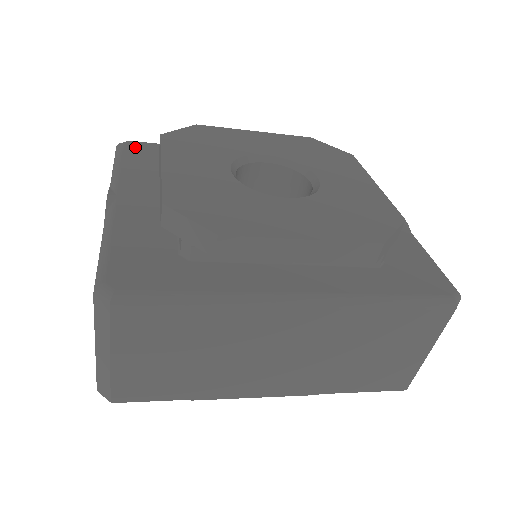
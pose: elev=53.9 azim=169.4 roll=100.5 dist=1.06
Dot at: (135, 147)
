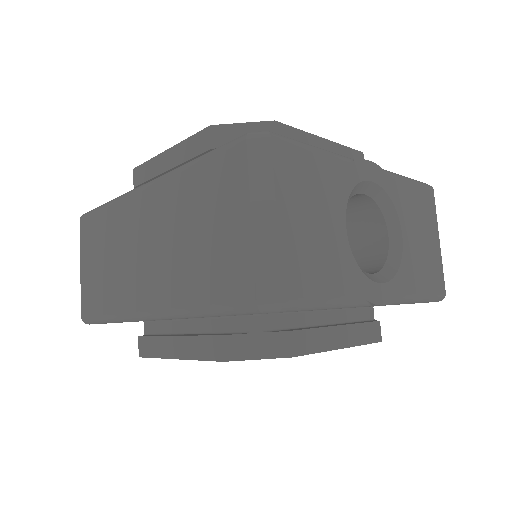
Dot at: occluded
